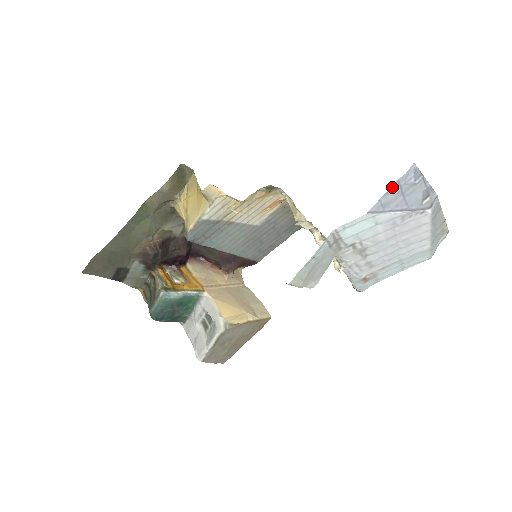
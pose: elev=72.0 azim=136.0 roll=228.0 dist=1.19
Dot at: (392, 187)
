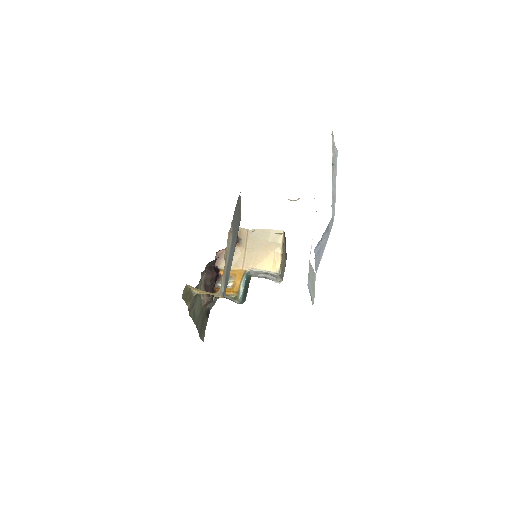
Dot at: (315, 261)
